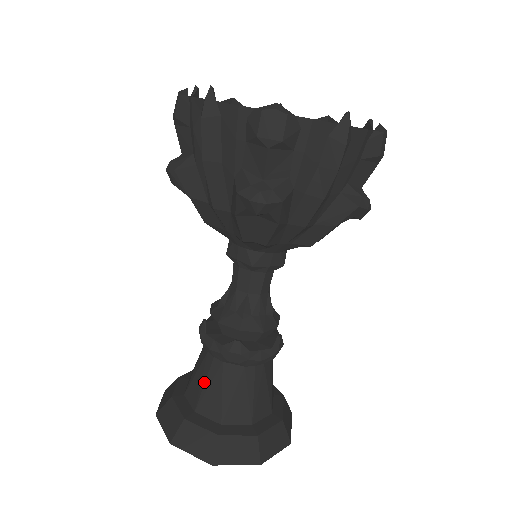
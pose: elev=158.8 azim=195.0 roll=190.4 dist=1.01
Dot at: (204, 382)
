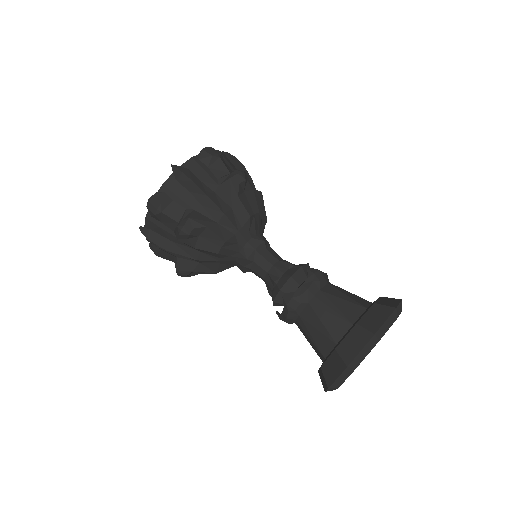
Dot at: (309, 338)
